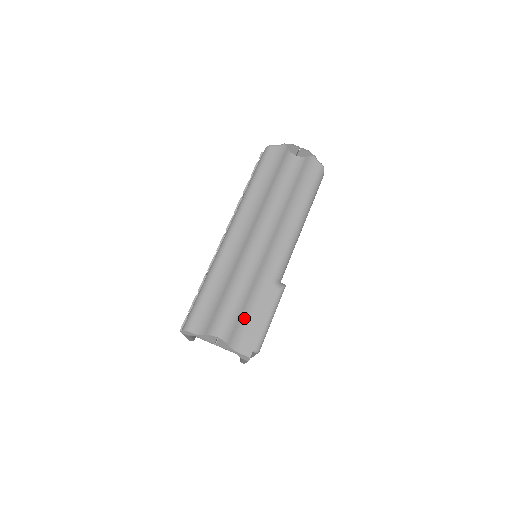
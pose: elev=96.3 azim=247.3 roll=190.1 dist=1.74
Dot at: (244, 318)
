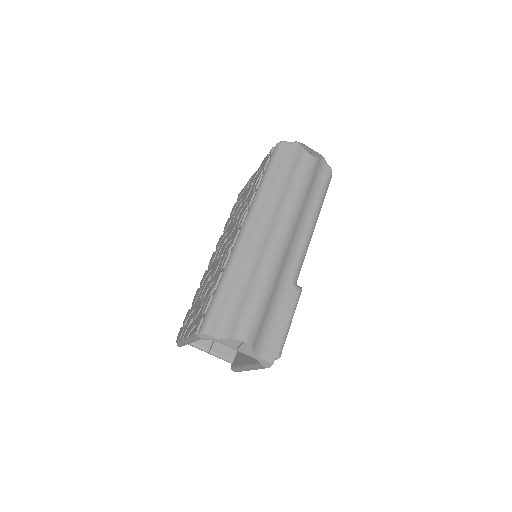
Dot at: (266, 321)
